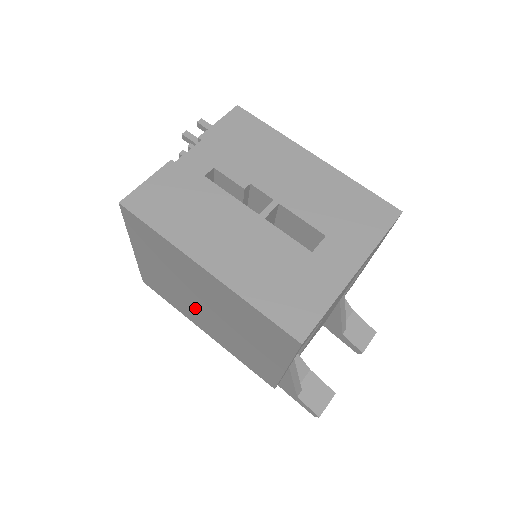
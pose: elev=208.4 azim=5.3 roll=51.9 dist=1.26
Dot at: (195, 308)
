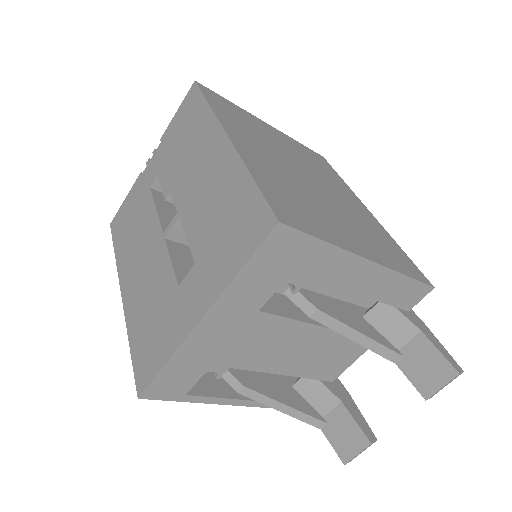
Dot at: occluded
